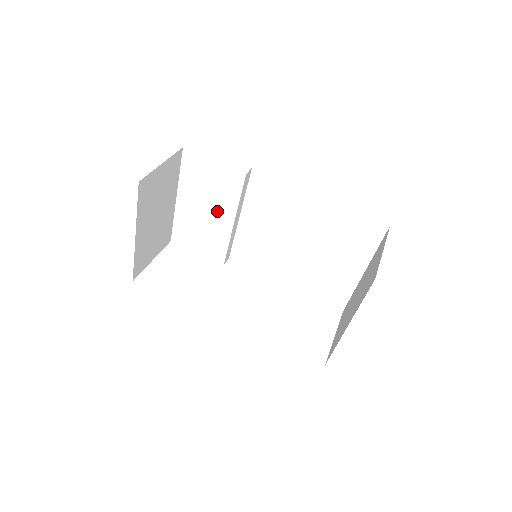
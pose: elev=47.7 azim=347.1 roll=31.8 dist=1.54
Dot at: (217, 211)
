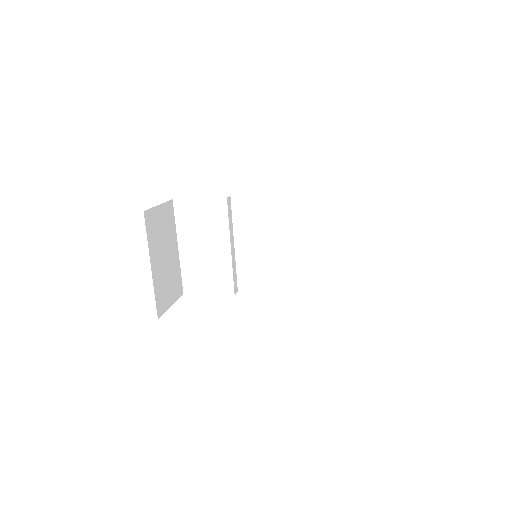
Dot at: (214, 243)
